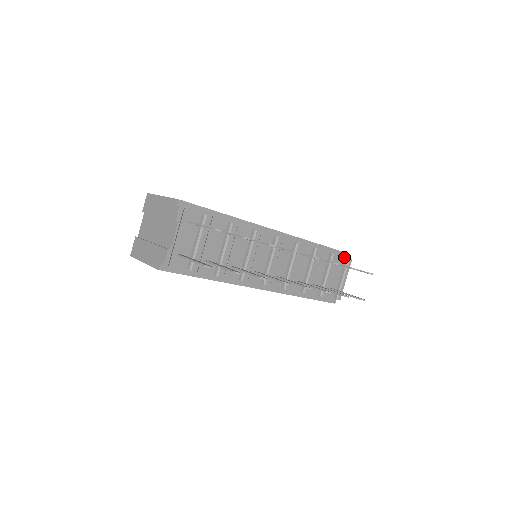
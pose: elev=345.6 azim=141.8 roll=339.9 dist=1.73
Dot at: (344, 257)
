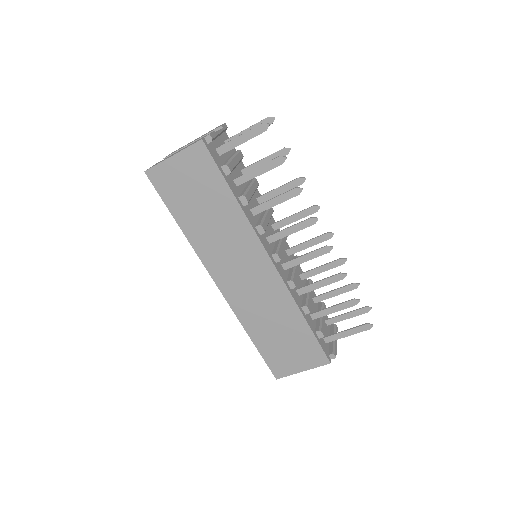
Dot at: occluded
